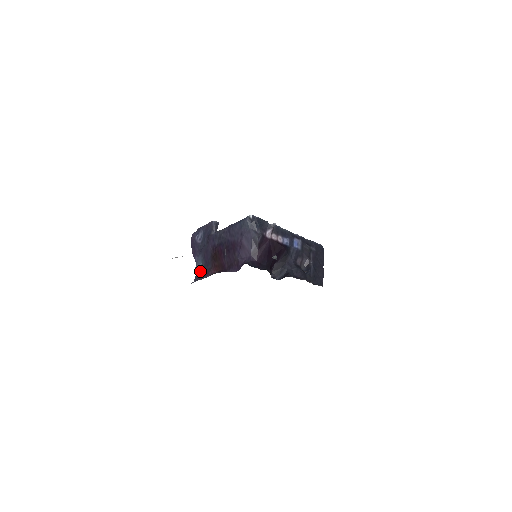
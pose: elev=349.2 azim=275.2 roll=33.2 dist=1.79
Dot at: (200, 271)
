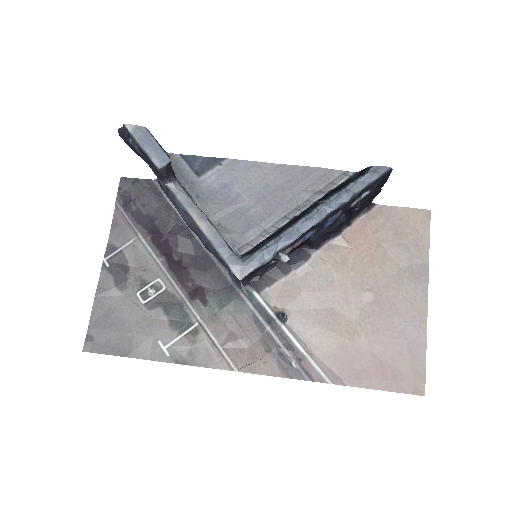
Dot at: occluded
